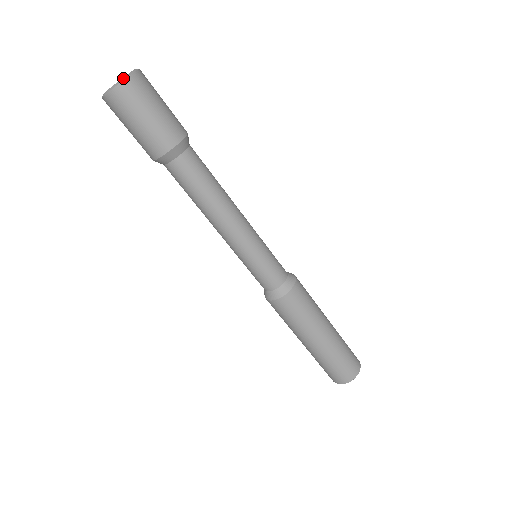
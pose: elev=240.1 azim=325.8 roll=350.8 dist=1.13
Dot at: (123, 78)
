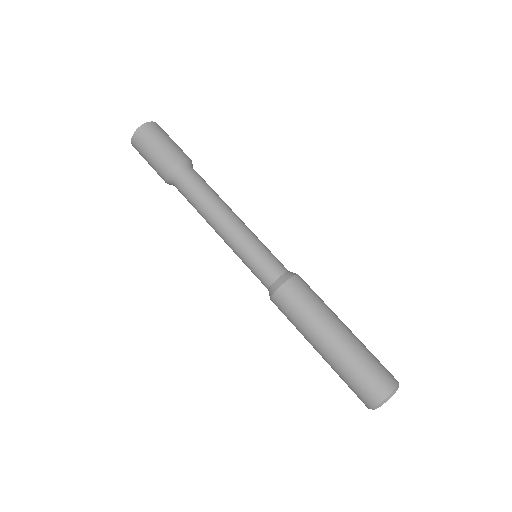
Dot at: (155, 123)
